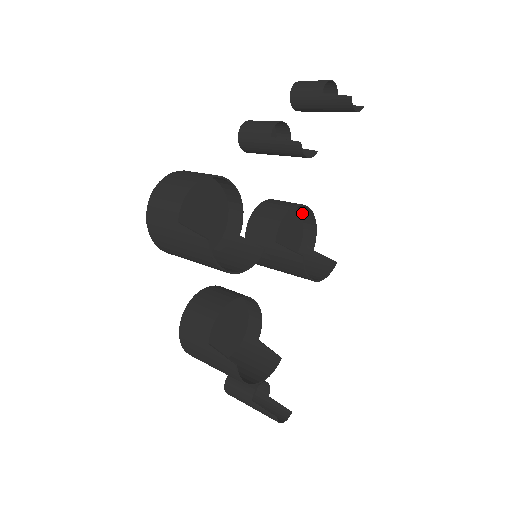
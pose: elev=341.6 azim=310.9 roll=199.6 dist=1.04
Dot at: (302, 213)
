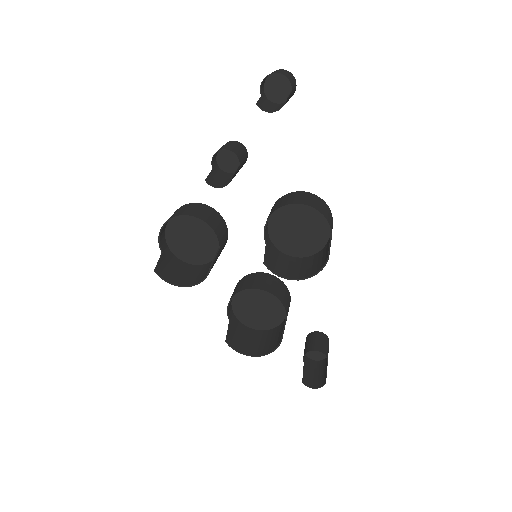
Dot at: (313, 203)
